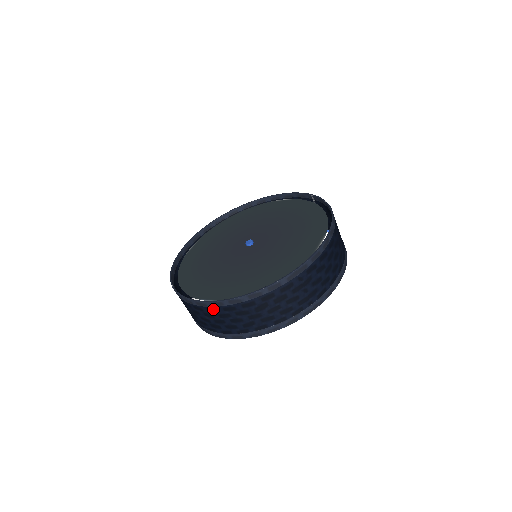
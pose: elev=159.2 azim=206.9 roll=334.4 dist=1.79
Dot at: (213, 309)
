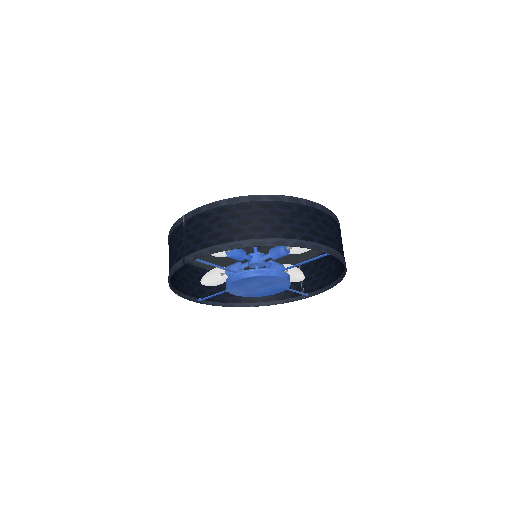
Dot at: (246, 205)
